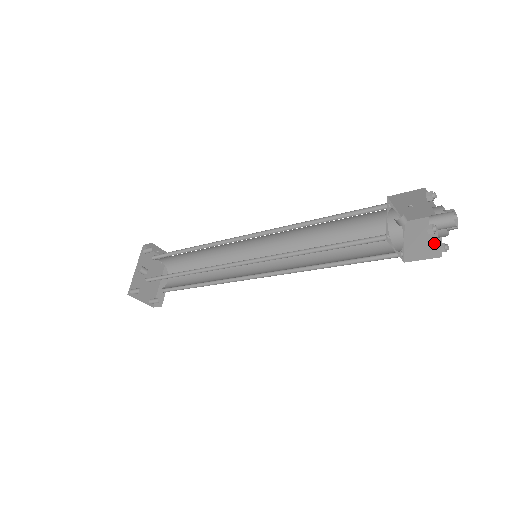
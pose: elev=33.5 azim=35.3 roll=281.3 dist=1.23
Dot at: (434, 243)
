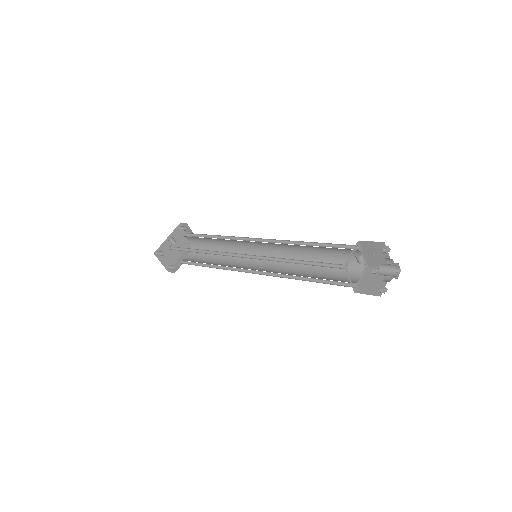
Dot at: (380, 286)
